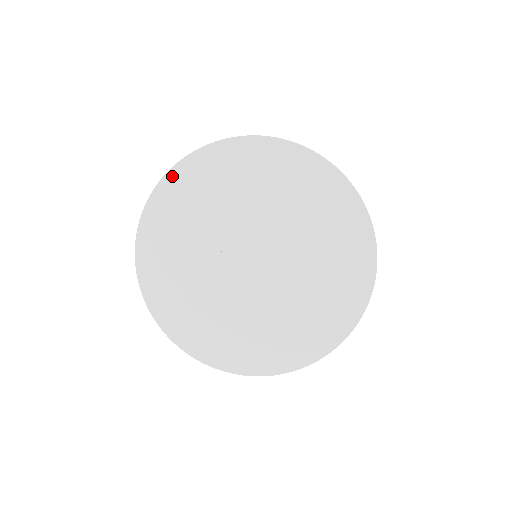
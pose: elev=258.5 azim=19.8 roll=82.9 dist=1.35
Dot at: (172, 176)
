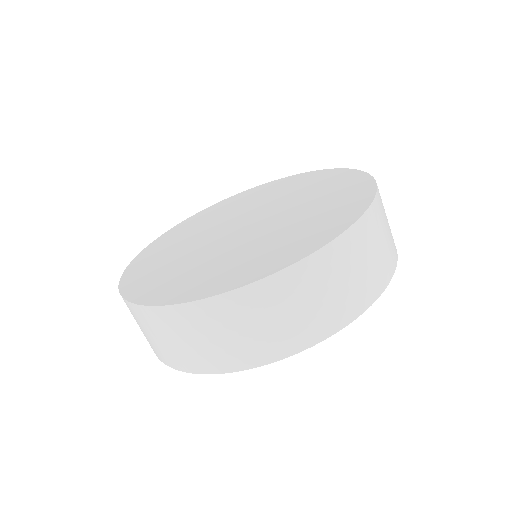
Dot at: (210, 208)
